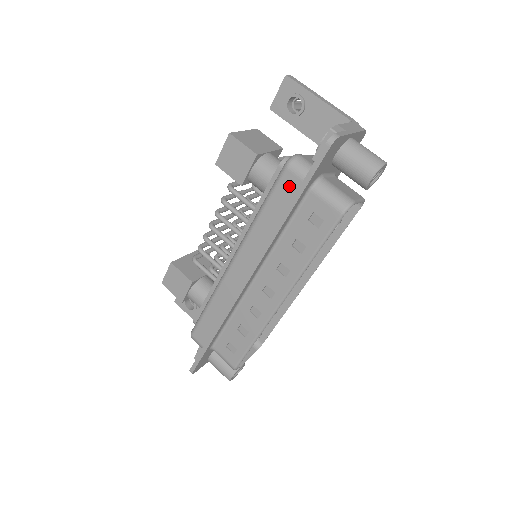
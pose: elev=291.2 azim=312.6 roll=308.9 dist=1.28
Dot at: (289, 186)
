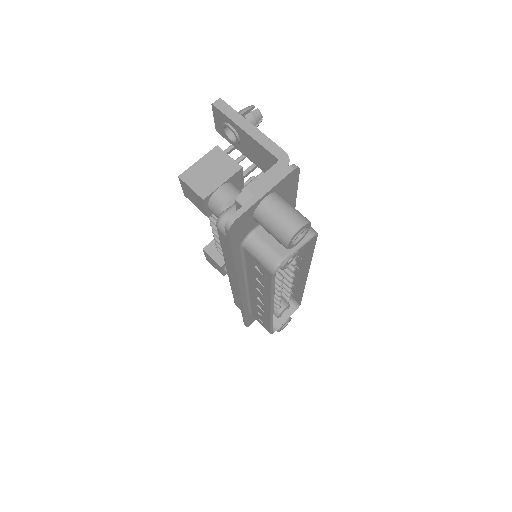
Dot at: (226, 242)
